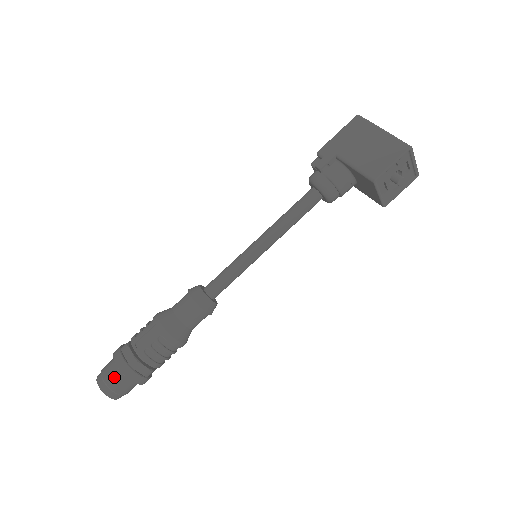
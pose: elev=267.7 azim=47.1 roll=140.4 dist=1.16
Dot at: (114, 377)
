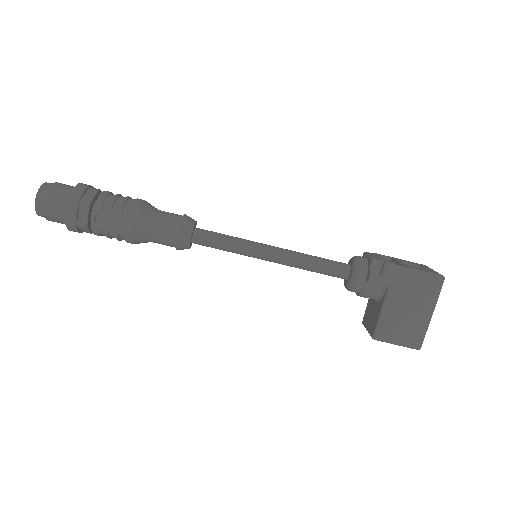
Dot at: (55, 215)
